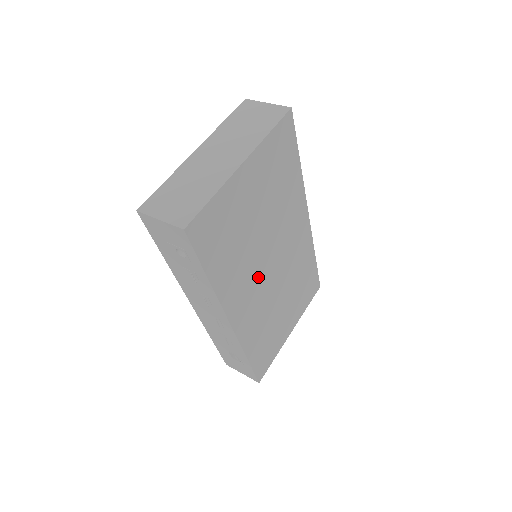
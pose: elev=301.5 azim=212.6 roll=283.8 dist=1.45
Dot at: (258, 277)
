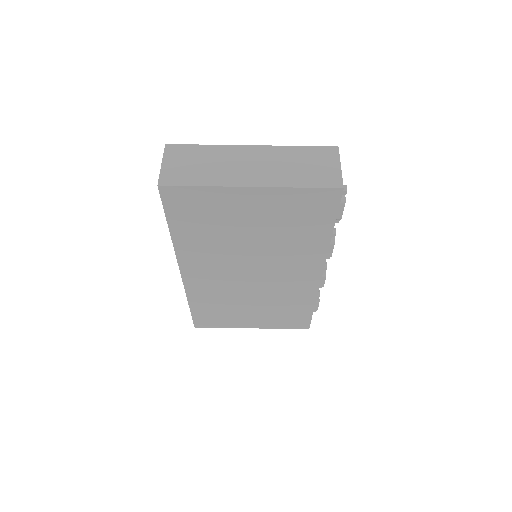
Dot at: (229, 268)
